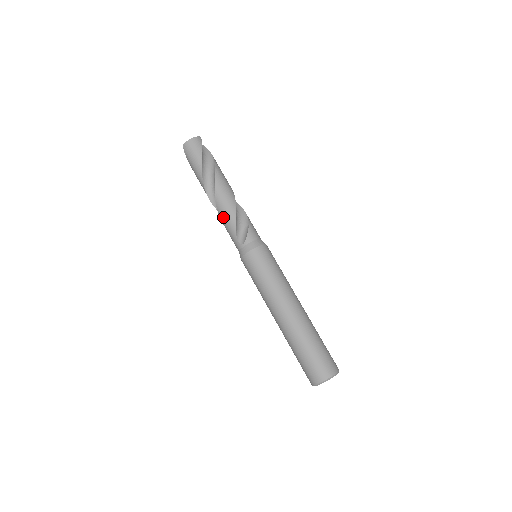
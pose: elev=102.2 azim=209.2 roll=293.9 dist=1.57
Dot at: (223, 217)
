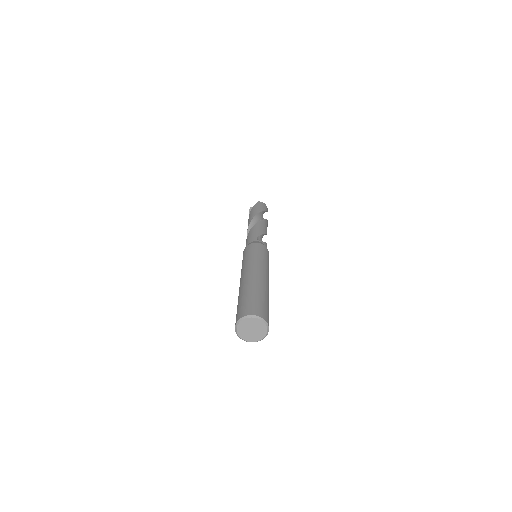
Dot at: (256, 228)
